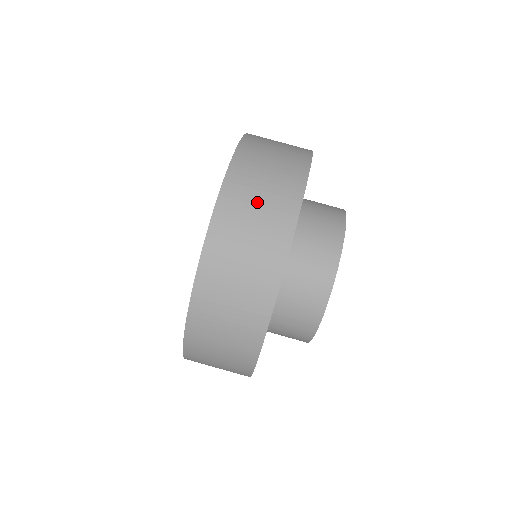
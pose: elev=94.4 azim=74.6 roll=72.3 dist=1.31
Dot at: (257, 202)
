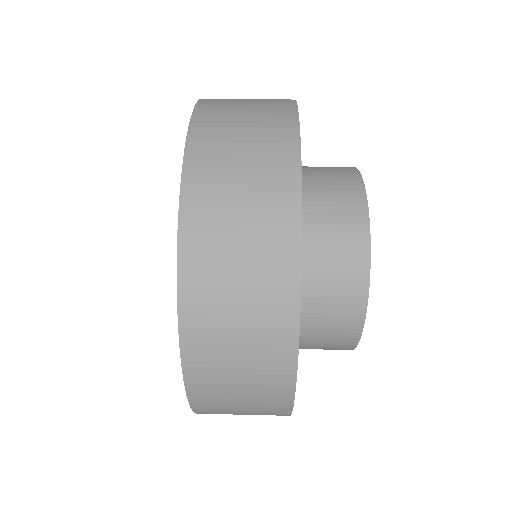
Dot at: (241, 129)
